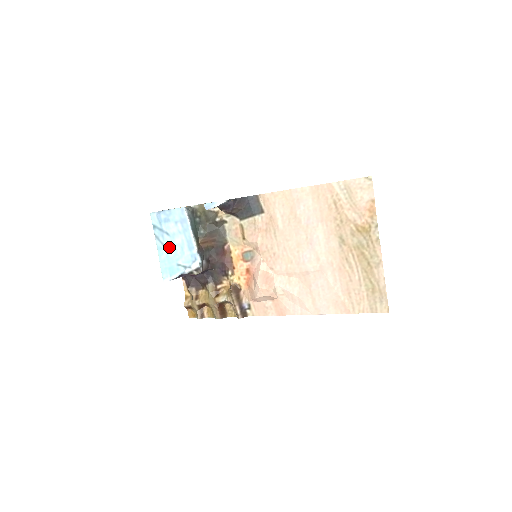
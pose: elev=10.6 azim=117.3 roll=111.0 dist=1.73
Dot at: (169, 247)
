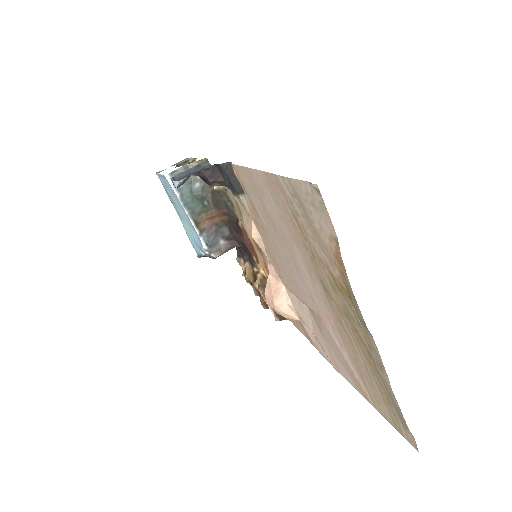
Dot at: (183, 218)
